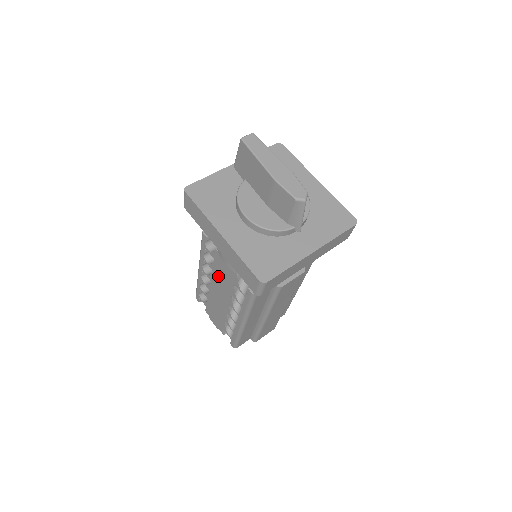
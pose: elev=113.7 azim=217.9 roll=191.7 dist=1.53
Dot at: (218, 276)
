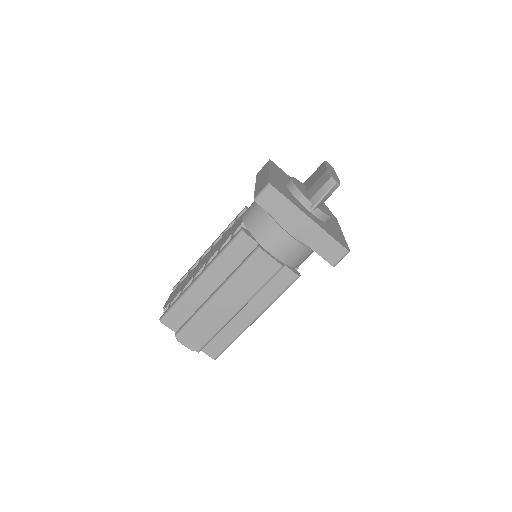
Dot at: (222, 238)
